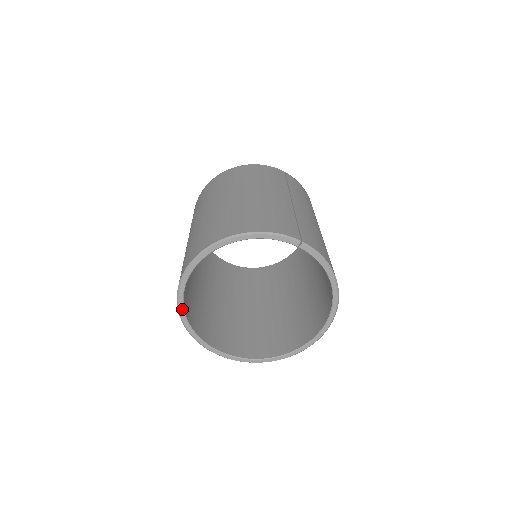
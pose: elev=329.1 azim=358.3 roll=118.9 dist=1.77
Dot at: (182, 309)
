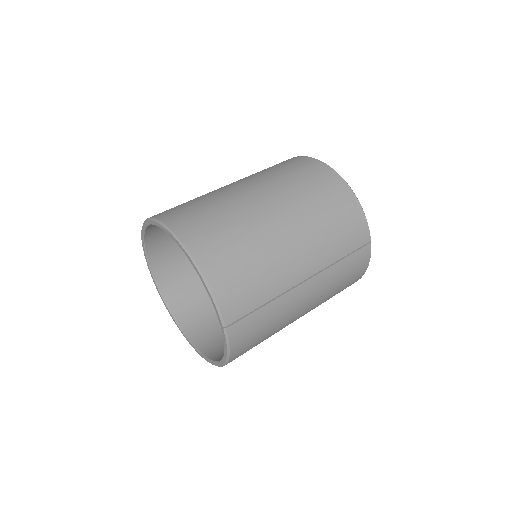
Dot at: (145, 226)
